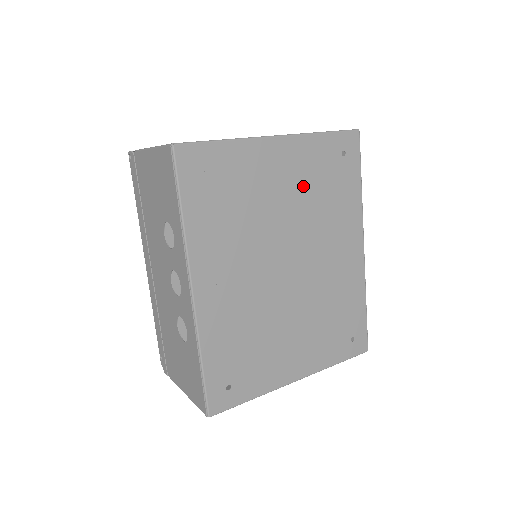
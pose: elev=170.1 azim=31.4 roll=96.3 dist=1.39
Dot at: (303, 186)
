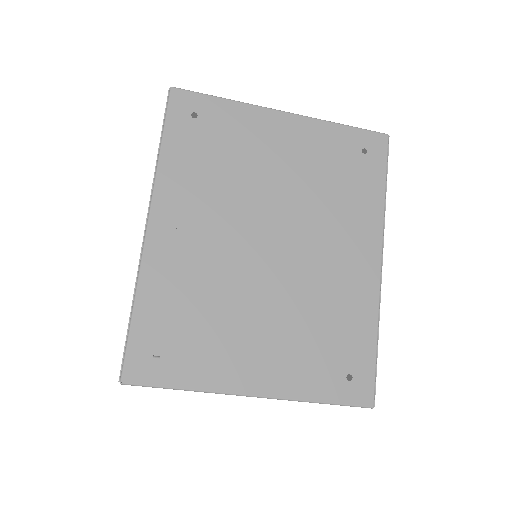
Dot at: (307, 167)
